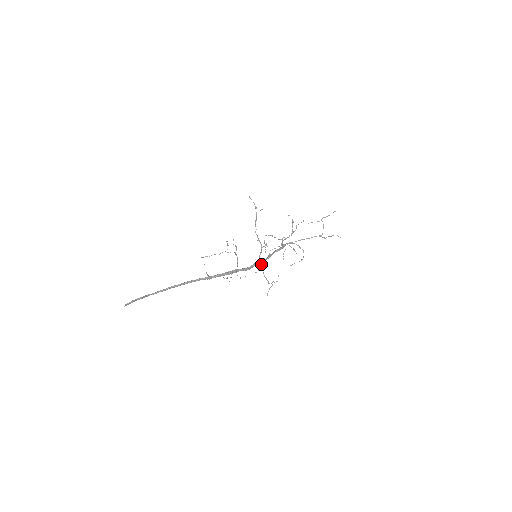
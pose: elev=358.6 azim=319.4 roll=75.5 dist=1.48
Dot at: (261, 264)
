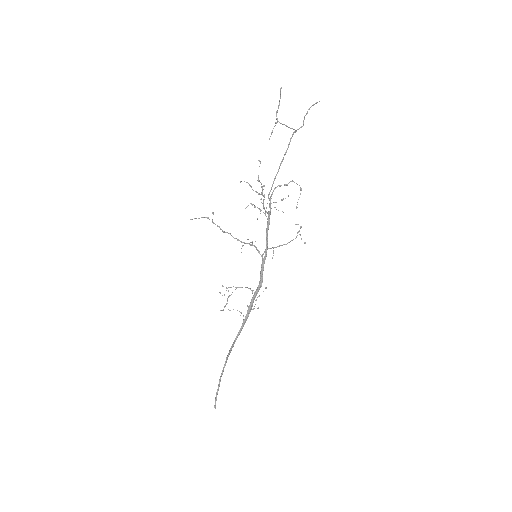
Dot at: occluded
